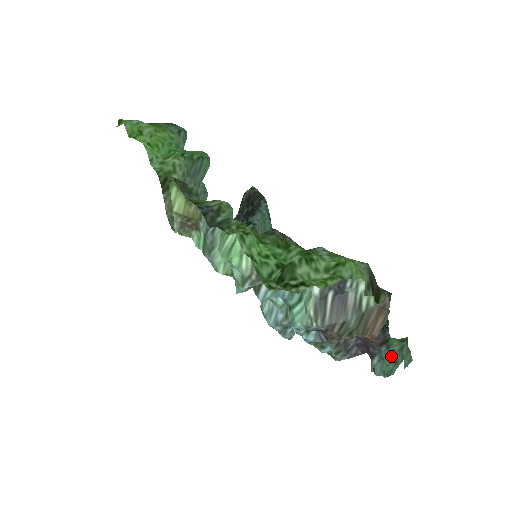
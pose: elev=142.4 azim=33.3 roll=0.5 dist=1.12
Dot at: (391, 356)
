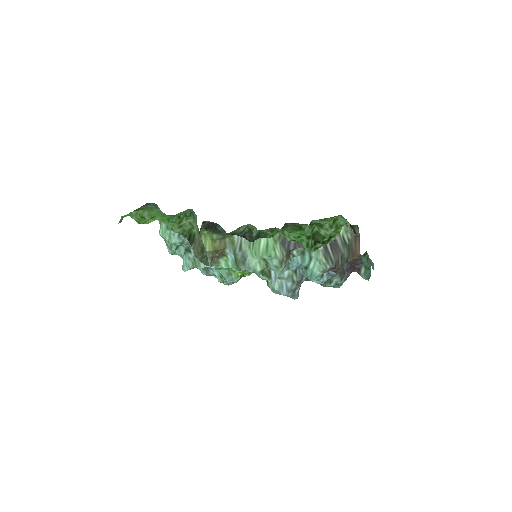
Dot at: (365, 266)
